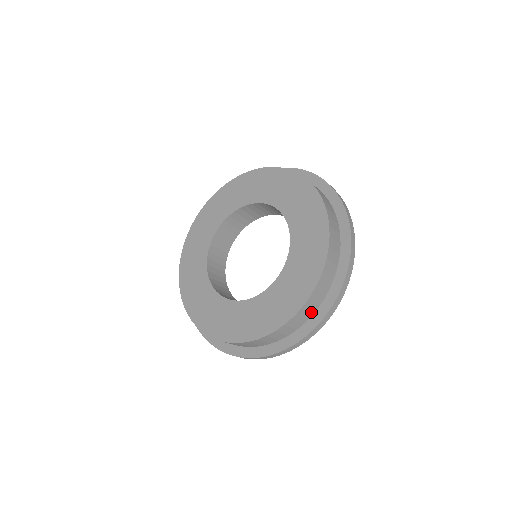
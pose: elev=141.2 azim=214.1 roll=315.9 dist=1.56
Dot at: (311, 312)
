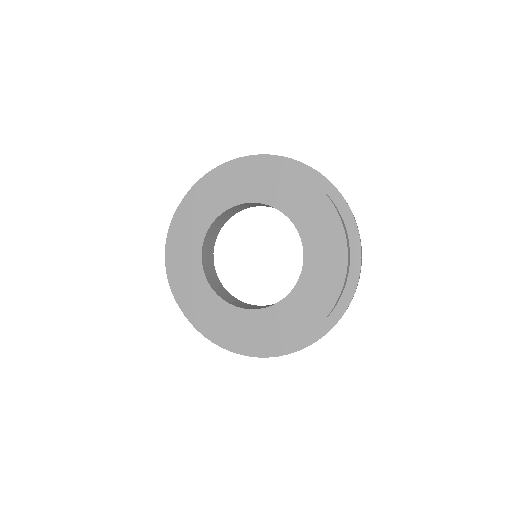
Dot at: (318, 326)
